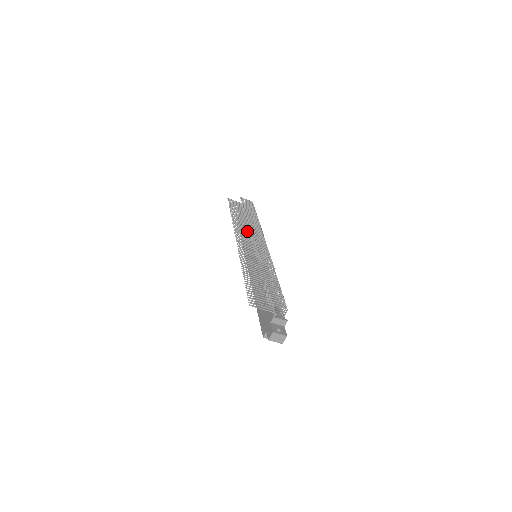
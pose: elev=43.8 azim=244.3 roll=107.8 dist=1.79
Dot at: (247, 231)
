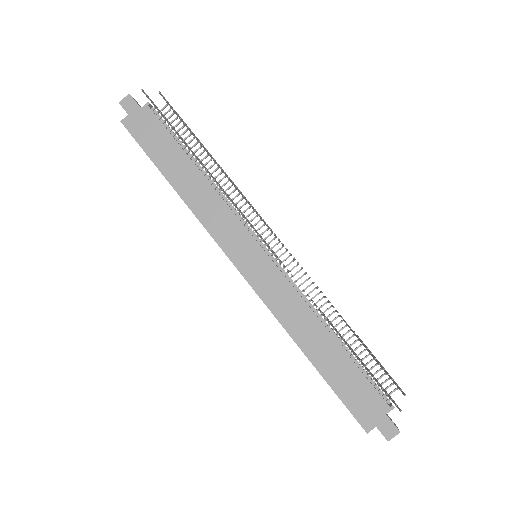
Dot at: occluded
